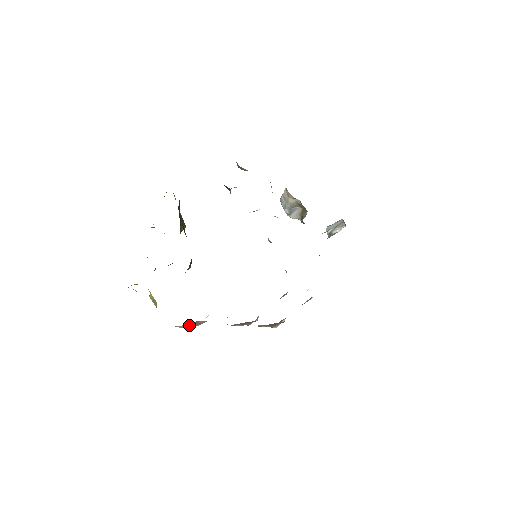
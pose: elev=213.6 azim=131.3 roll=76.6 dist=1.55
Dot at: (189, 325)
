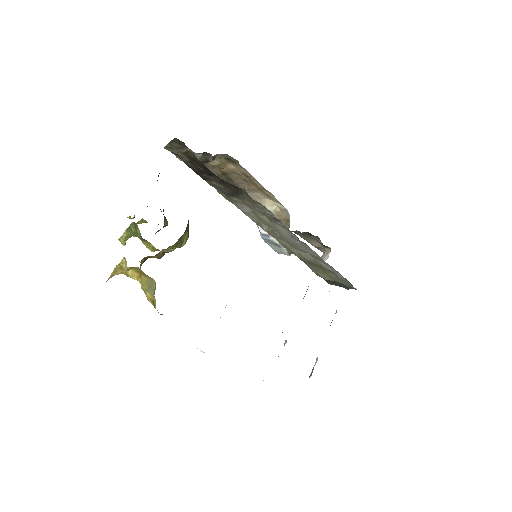
Dot at: occluded
